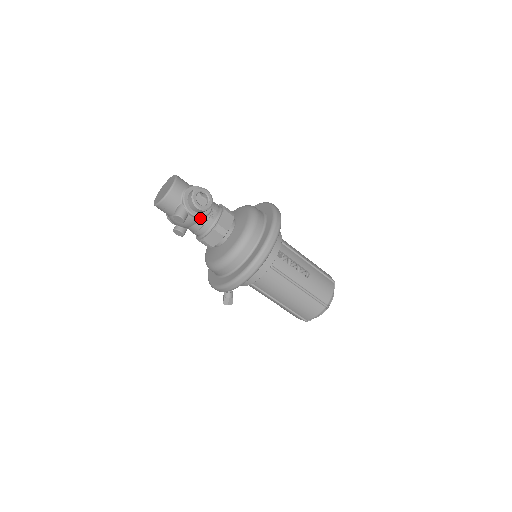
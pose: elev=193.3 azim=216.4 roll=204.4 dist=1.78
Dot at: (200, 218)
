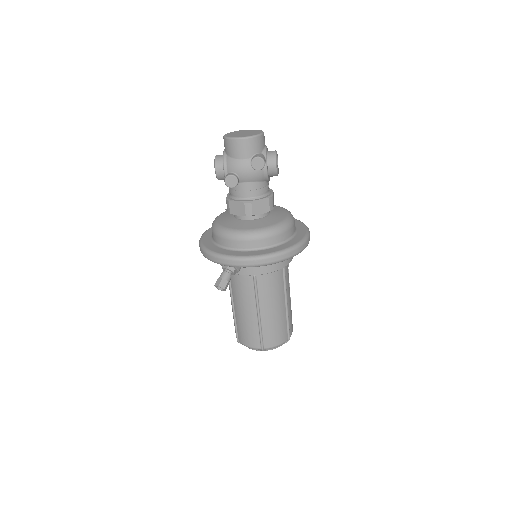
Dot at: (264, 179)
